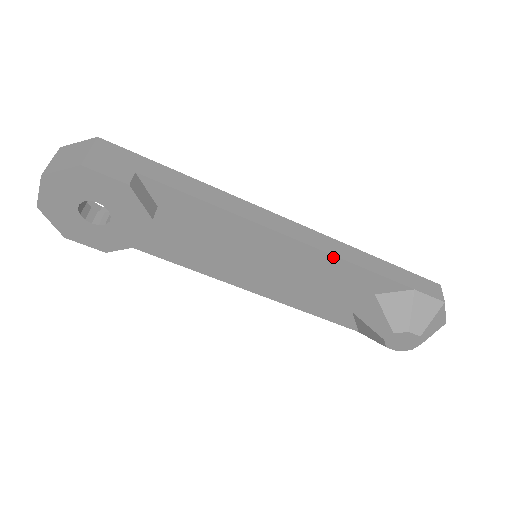
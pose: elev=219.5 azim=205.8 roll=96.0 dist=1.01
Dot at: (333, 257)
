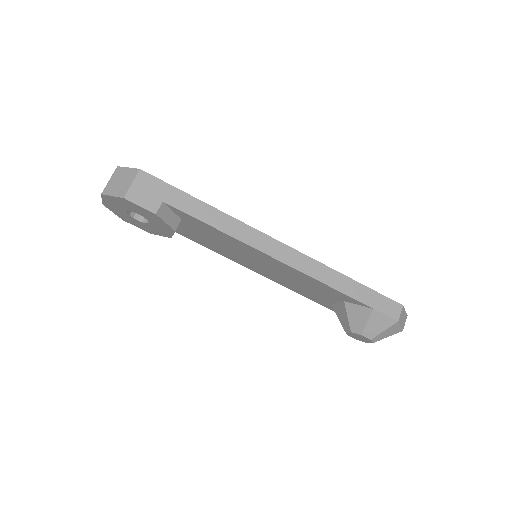
Dot at: (308, 276)
